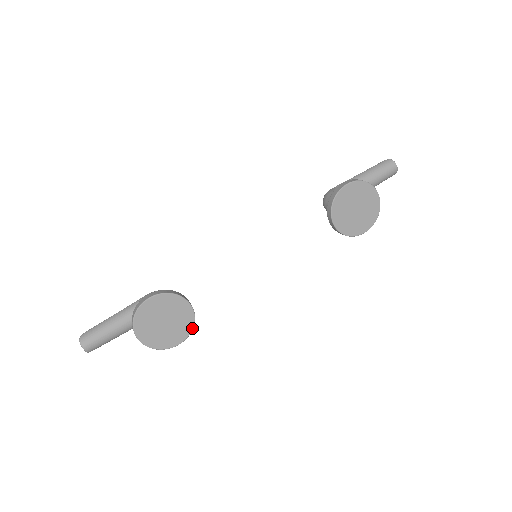
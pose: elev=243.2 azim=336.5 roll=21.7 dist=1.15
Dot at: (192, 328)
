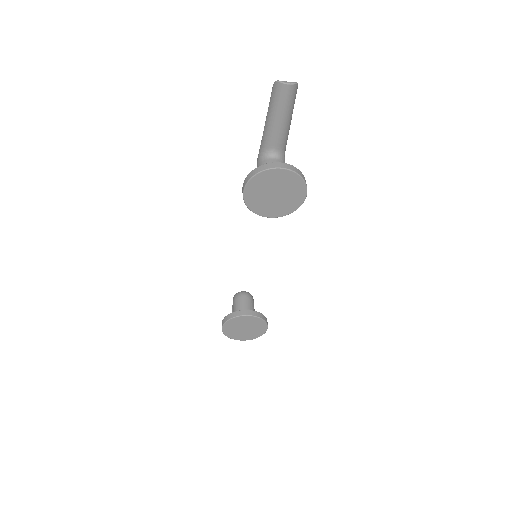
Dot at: (263, 321)
